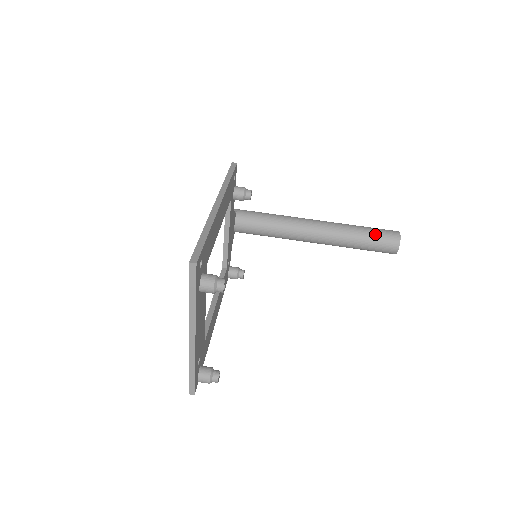
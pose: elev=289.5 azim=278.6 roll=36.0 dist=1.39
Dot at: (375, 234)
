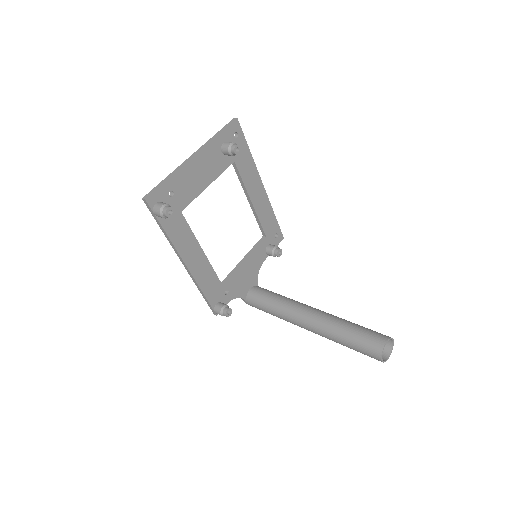
Dot at: (367, 328)
